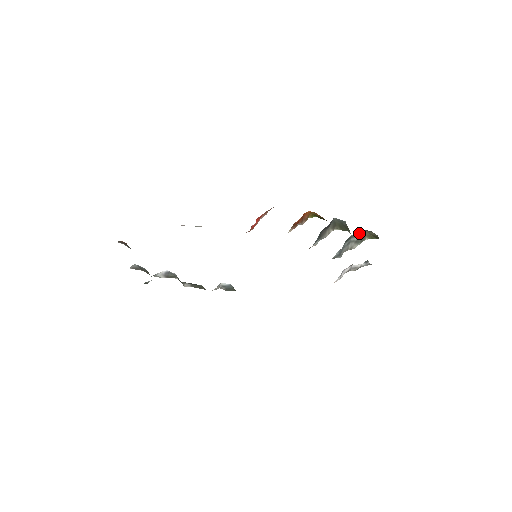
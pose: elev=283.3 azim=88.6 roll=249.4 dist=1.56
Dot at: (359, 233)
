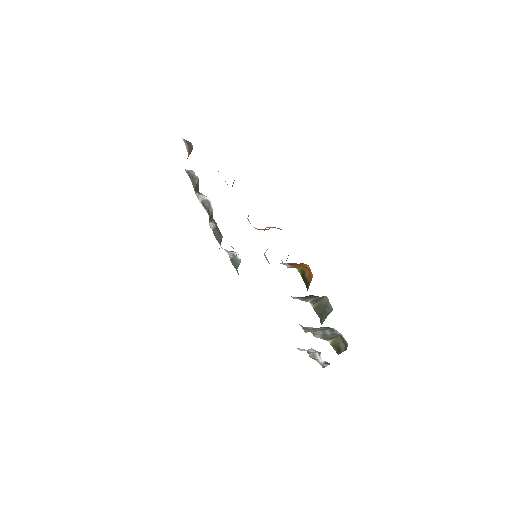
Dot at: (336, 332)
